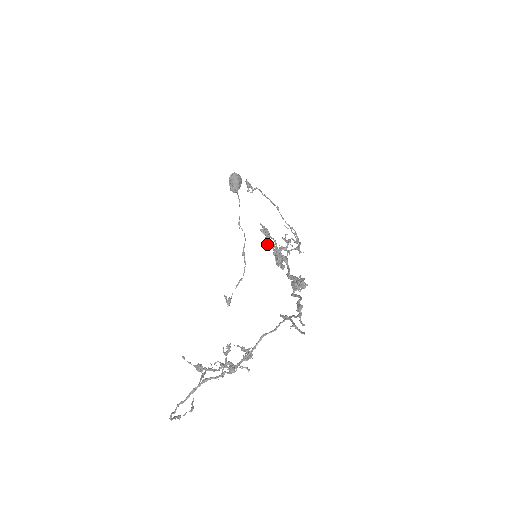
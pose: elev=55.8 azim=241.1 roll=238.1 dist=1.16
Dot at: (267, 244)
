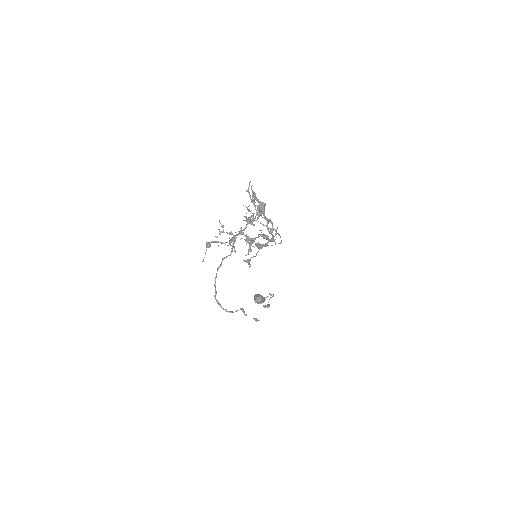
Dot at: (256, 244)
